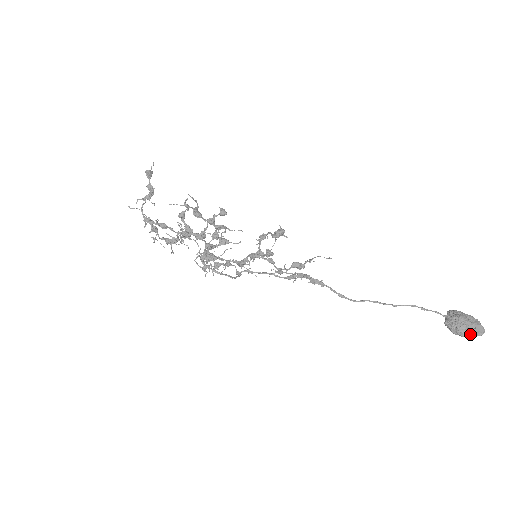
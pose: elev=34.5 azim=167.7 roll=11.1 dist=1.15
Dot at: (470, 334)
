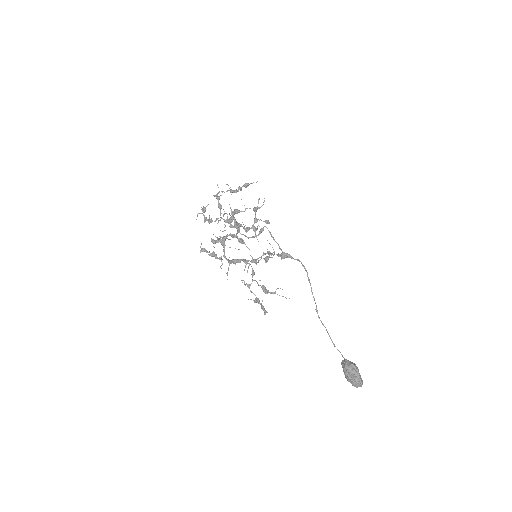
Dot at: (355, 375)
